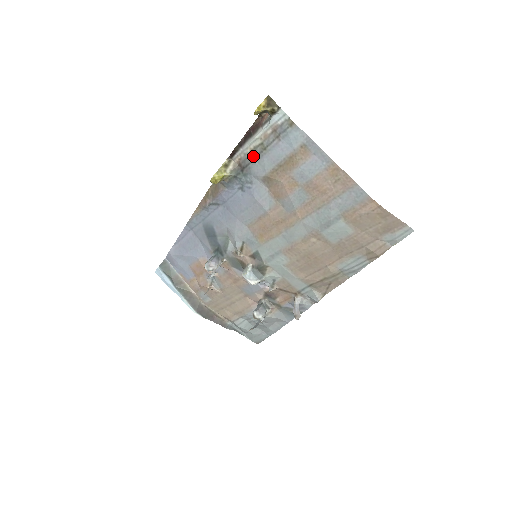
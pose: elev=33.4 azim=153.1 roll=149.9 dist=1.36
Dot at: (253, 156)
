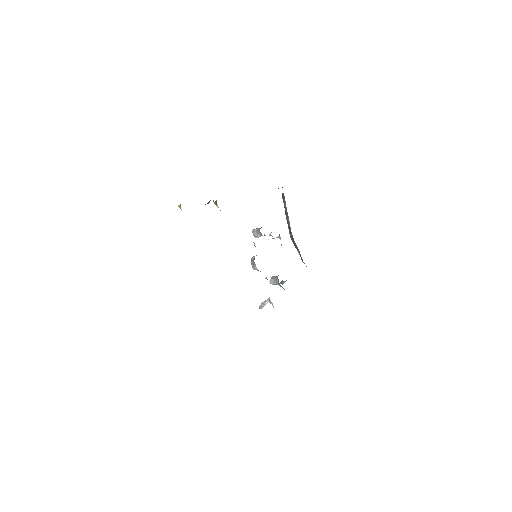
Dot at: occluded
